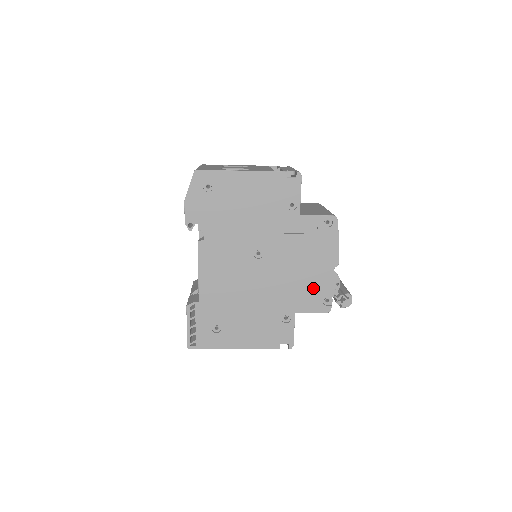
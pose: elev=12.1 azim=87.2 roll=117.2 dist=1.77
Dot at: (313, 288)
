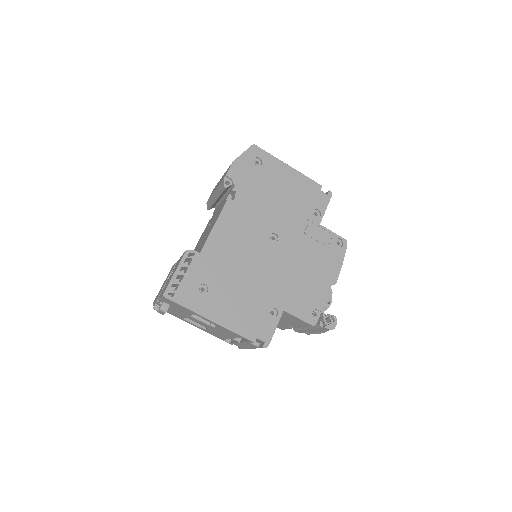
Dot at: (308, 294)
